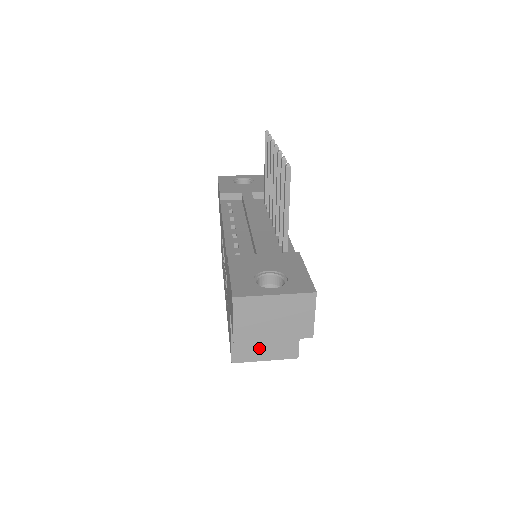
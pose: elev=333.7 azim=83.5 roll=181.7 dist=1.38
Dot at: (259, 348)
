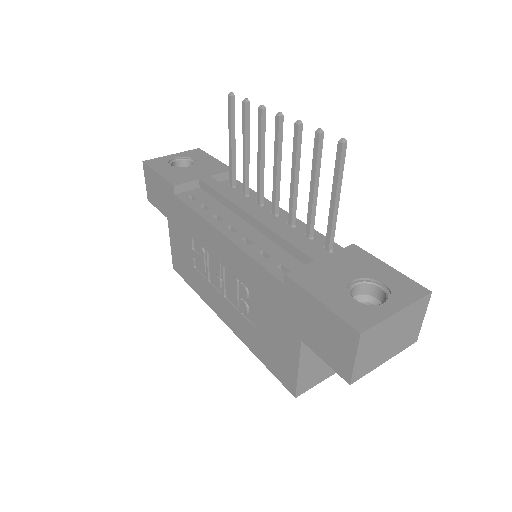
Dot at: (323, 368)
